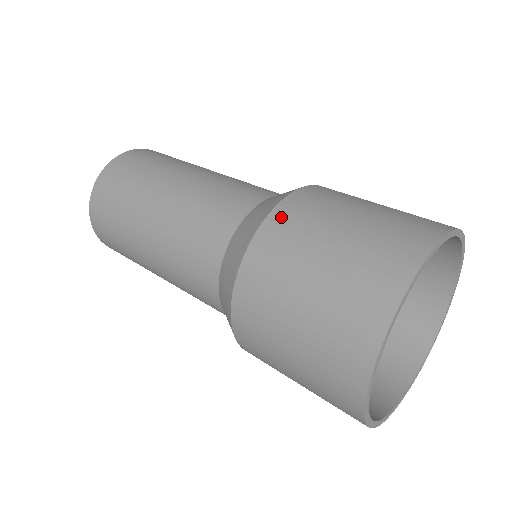
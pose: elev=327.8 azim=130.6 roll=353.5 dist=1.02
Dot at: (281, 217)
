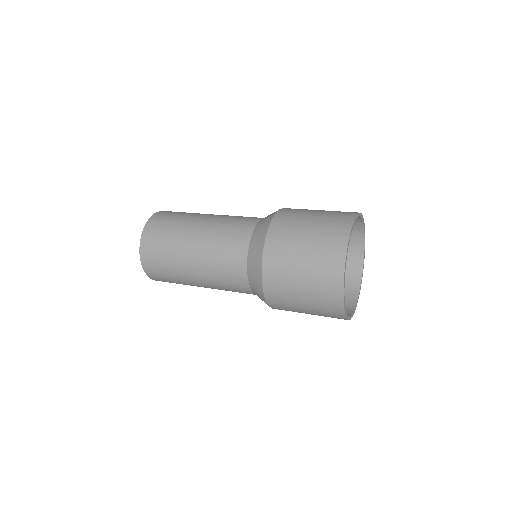
Dot at: (277, 224)
